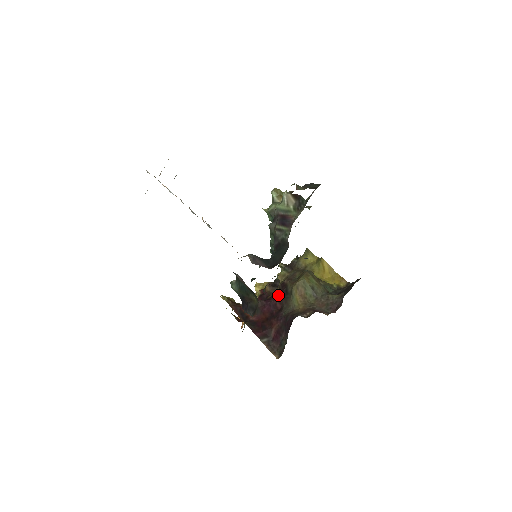
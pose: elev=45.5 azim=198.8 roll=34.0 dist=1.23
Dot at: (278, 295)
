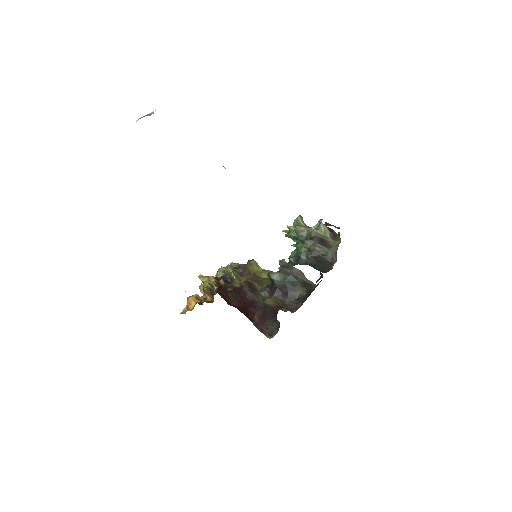
Dot at: (244, 290)
